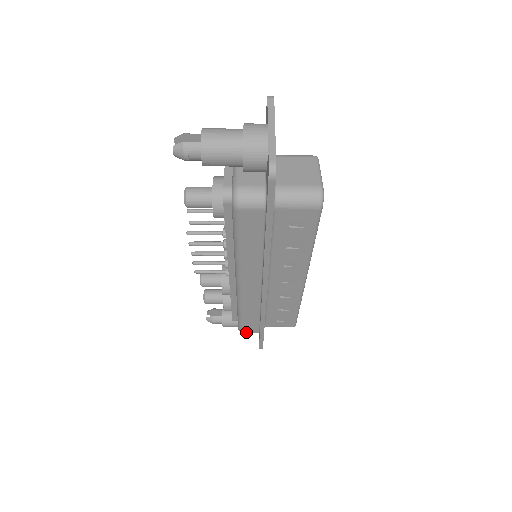
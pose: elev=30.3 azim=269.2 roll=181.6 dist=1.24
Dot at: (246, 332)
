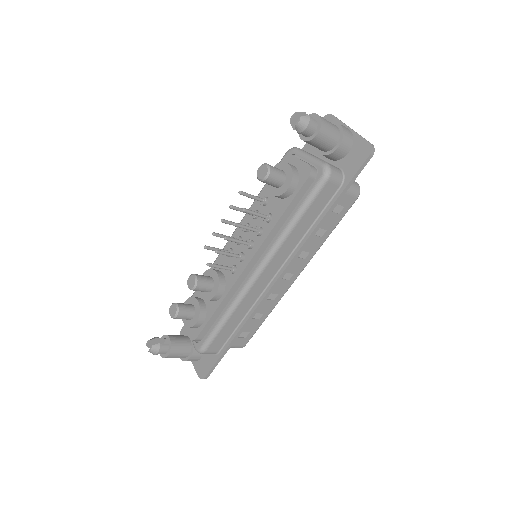
Dot at: (208, 351)
